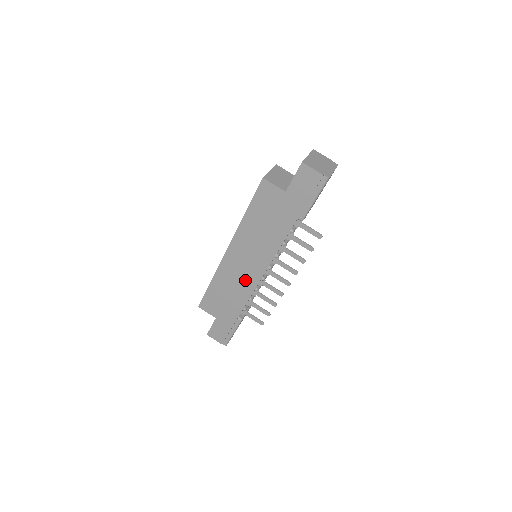
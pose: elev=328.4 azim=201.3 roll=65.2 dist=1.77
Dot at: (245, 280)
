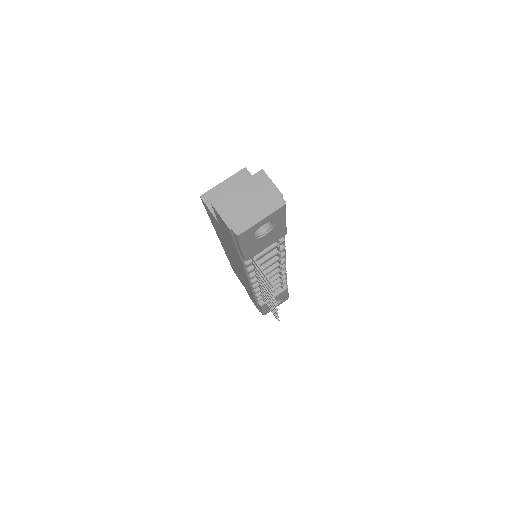
Dot at: (243, 278)
